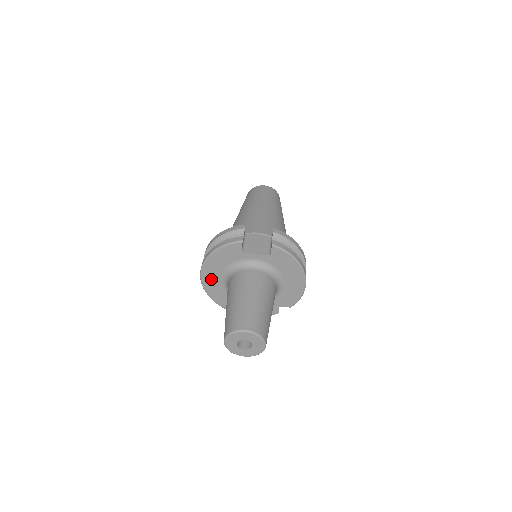
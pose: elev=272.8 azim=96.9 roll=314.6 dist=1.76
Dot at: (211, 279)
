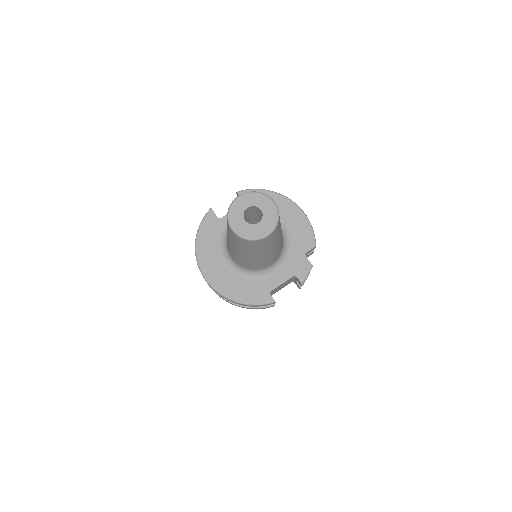
Dot at: (217, 274)
